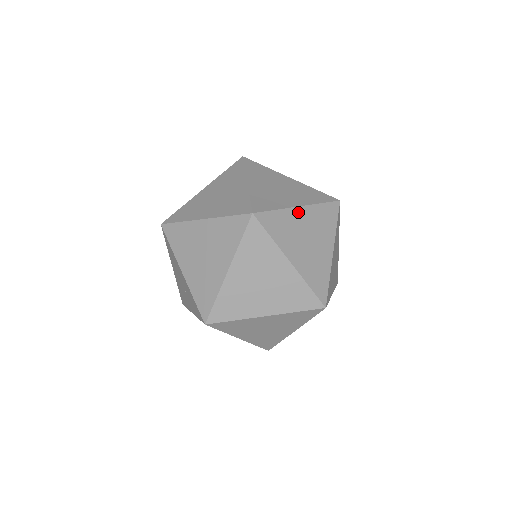
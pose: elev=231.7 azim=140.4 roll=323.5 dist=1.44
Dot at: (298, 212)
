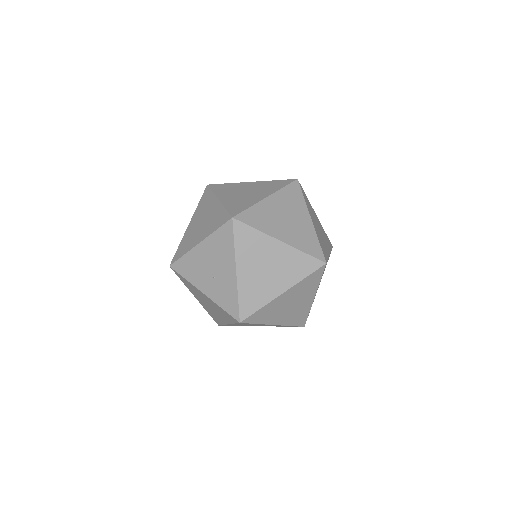
Dot at: occluded
